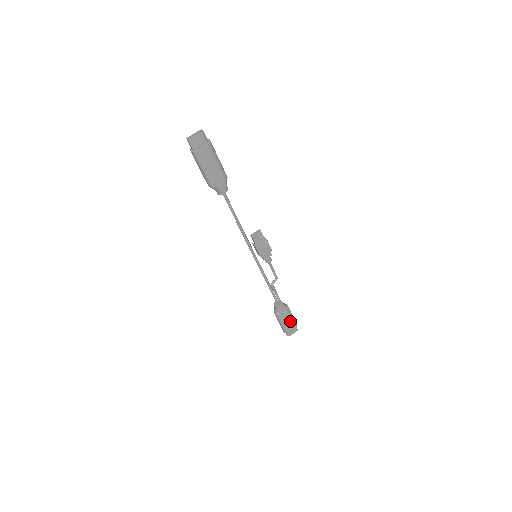
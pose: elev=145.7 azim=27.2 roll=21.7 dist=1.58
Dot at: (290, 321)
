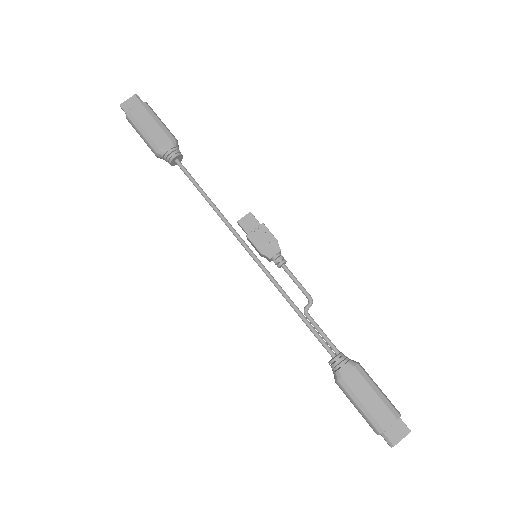
Dot at: (375, 398)
